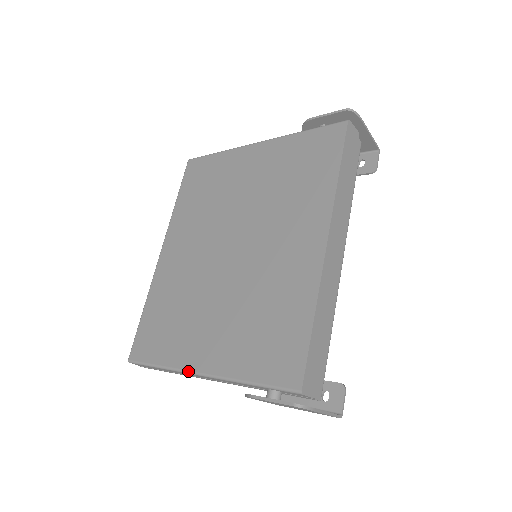
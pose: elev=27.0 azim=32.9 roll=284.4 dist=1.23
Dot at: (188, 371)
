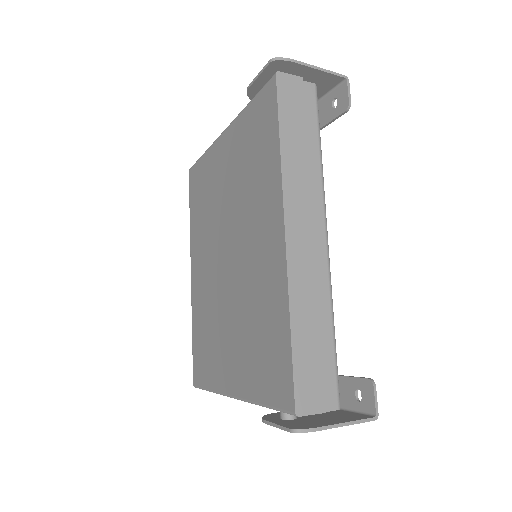
Dot at: (225, 395)
